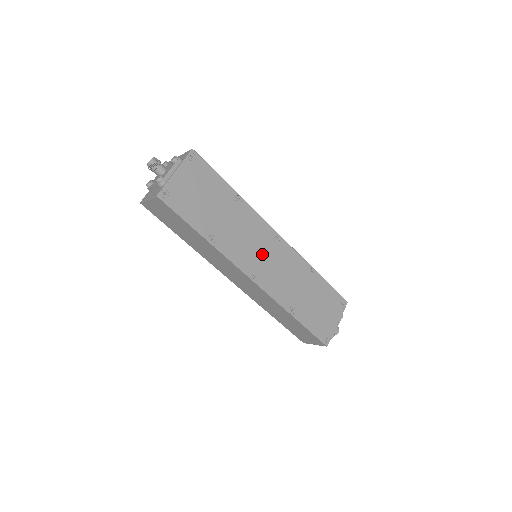
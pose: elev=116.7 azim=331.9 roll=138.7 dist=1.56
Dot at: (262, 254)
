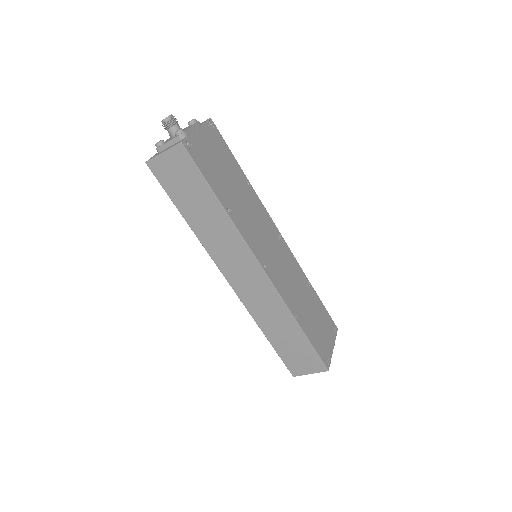
Dot at: (269, 247)
